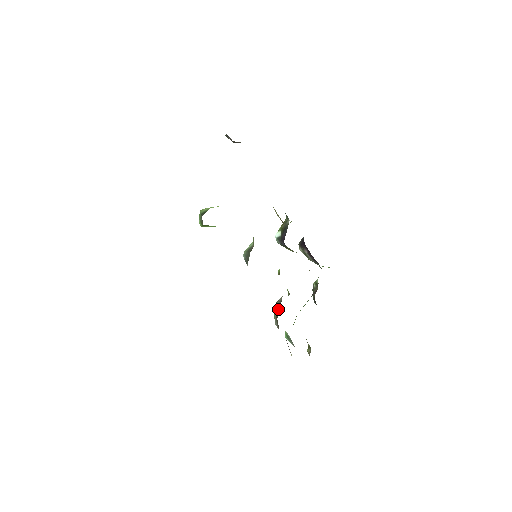
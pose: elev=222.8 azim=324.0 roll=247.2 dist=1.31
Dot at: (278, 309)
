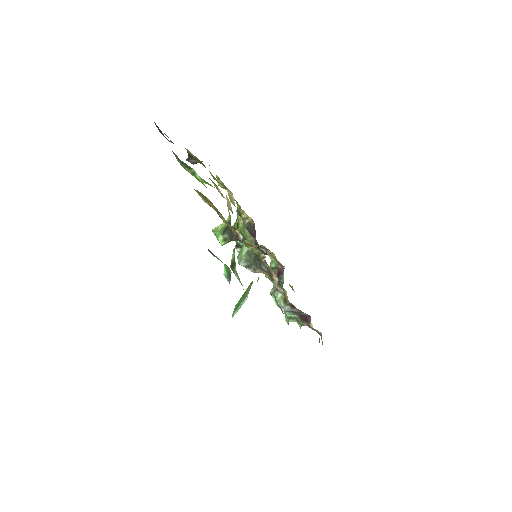
Dot at: (280, 296)
